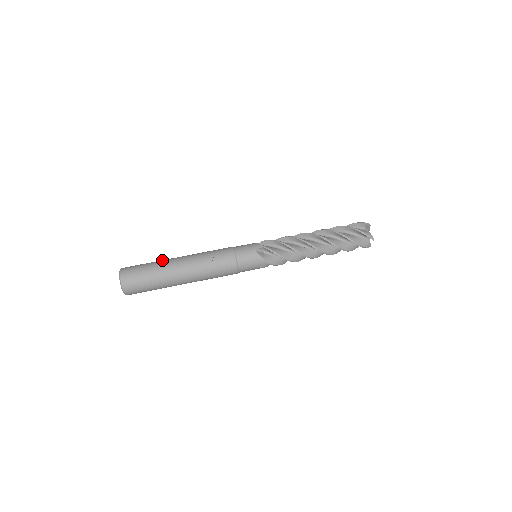
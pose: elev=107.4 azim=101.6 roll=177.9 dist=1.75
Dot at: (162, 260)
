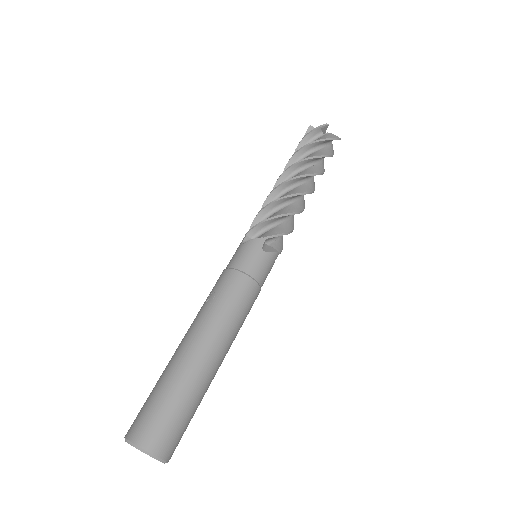
Dot at: occluded
